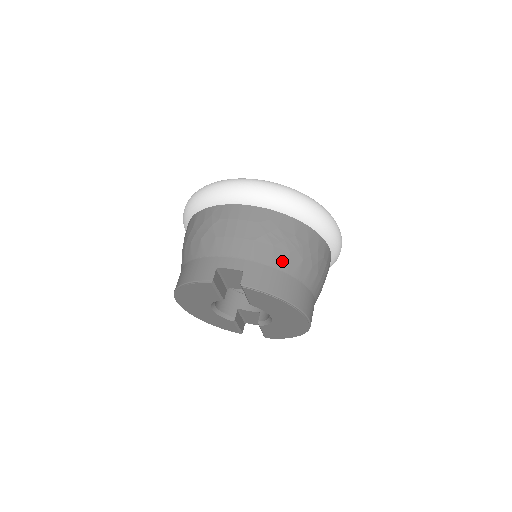
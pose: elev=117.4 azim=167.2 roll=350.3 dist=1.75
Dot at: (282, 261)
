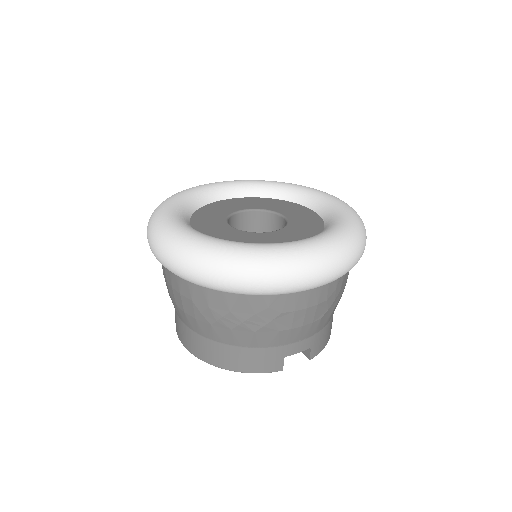
Dot at: occluded
